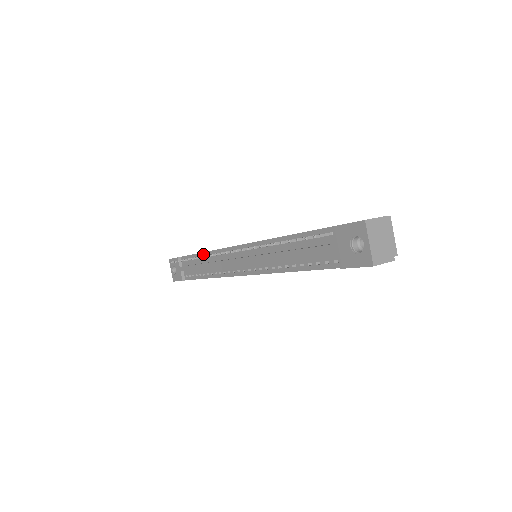
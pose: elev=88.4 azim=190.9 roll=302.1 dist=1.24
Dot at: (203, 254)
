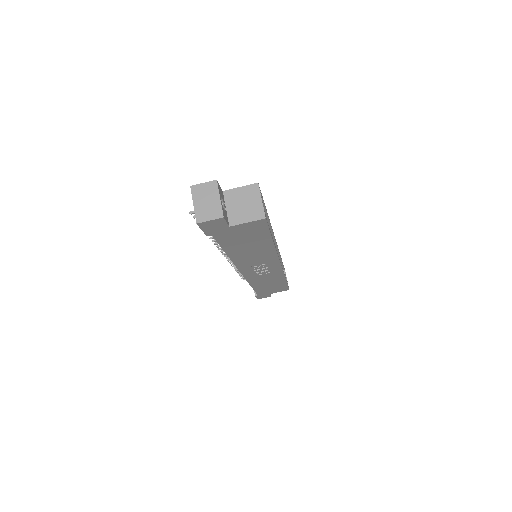
Dot at: occluded
